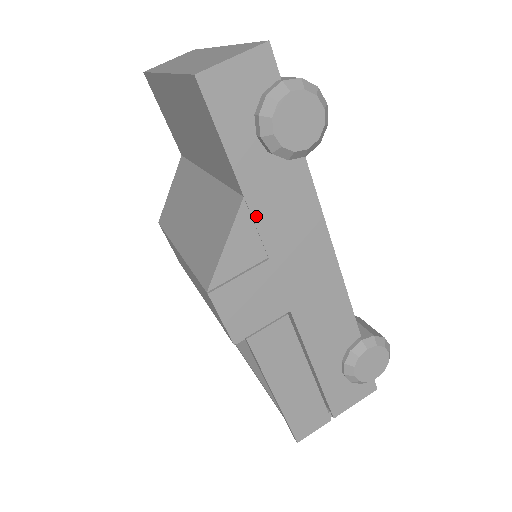
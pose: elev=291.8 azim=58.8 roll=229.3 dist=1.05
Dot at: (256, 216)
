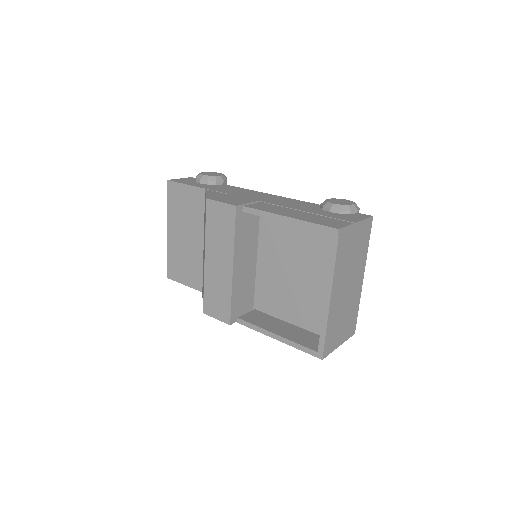
Dot at: (215, 190)
